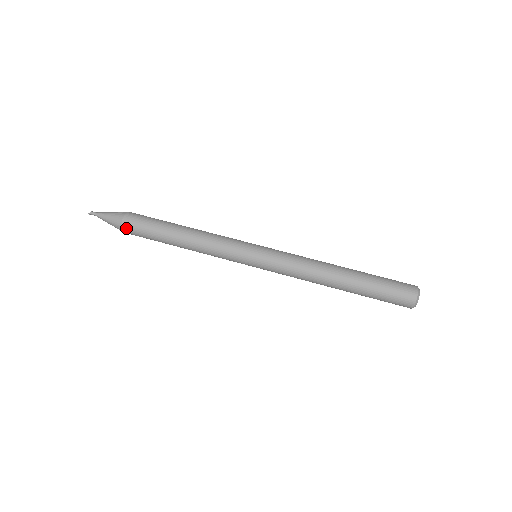
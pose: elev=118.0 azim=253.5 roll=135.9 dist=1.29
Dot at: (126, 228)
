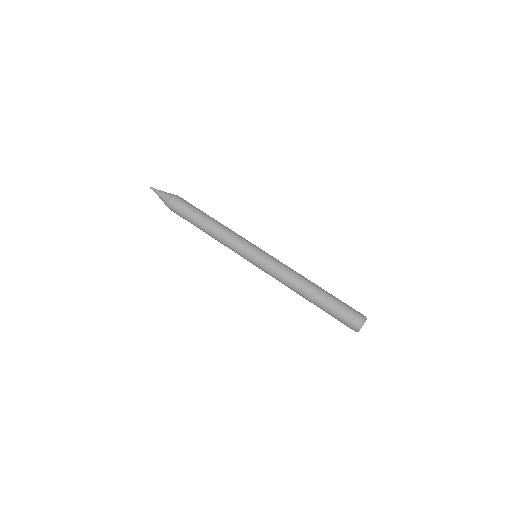
Dot at: (174, 202)
